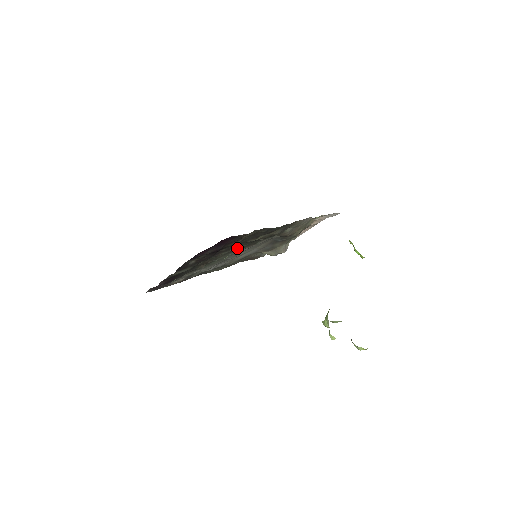
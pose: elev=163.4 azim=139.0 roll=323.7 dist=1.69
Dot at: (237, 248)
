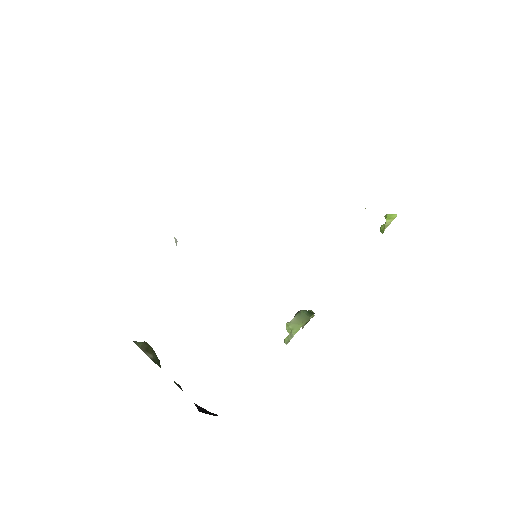
Dot at: occluded
